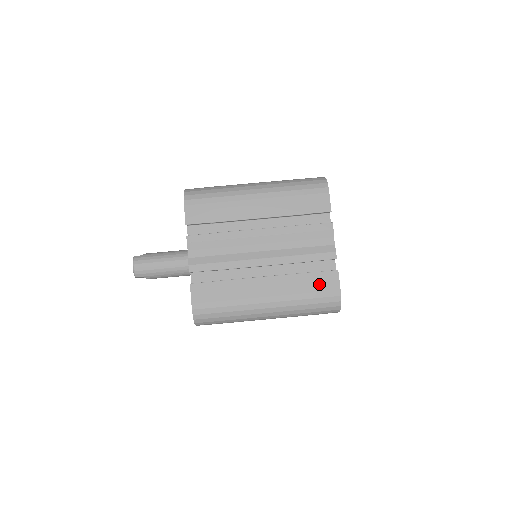
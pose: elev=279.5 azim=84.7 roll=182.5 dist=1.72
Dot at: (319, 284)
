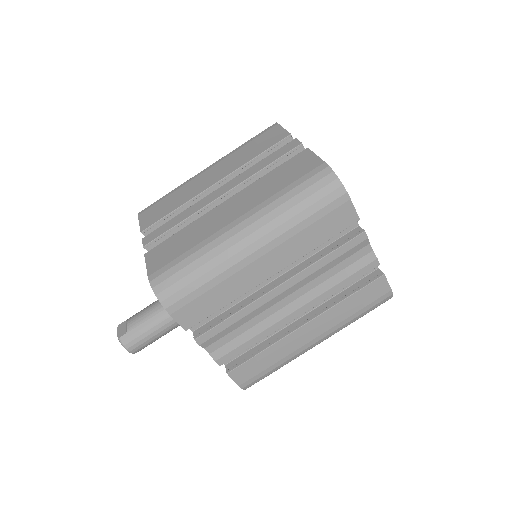
Dot at: (367, 298)
